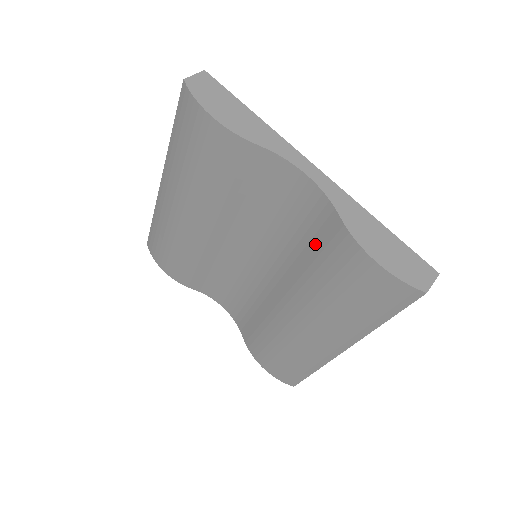
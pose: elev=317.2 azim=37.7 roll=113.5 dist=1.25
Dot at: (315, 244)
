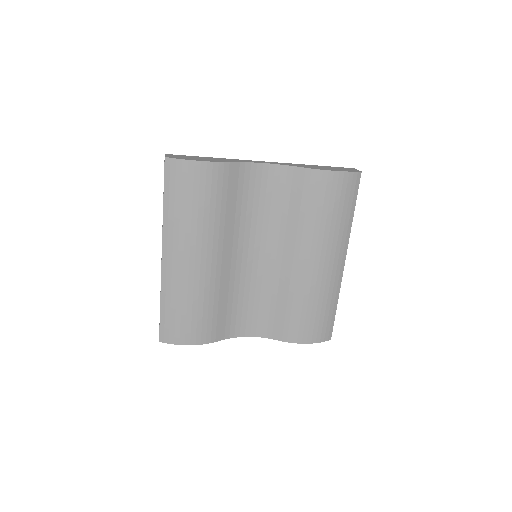
Dot at: (294, 199)
